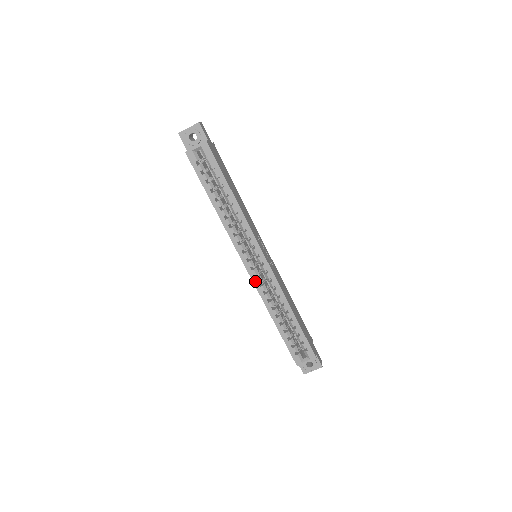
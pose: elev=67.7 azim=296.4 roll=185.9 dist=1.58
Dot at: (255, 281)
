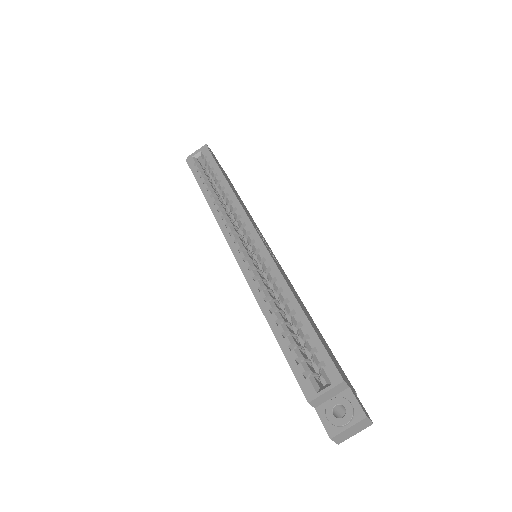
Dot at: (243, 266)
